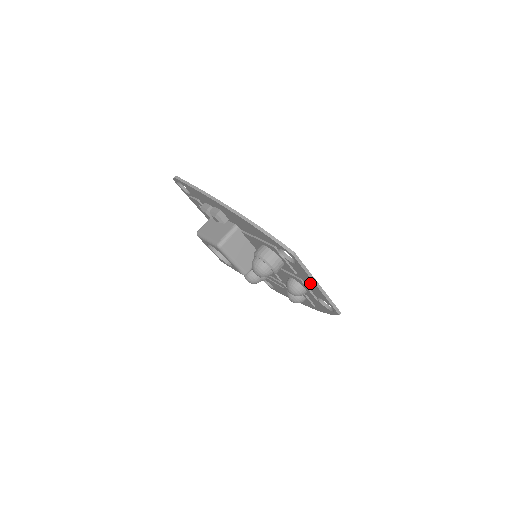
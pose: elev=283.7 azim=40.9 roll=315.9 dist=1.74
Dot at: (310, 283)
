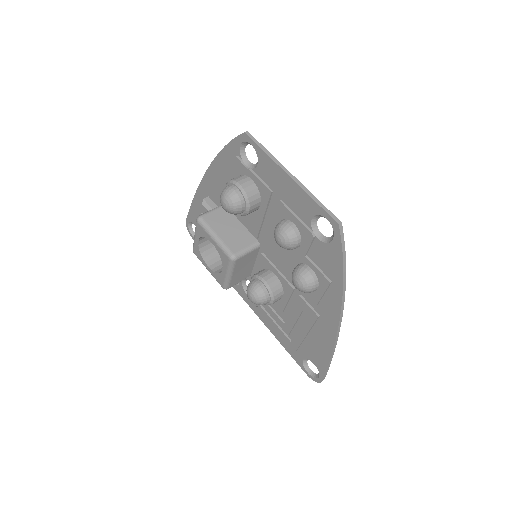
Dot at: (285, 186)
